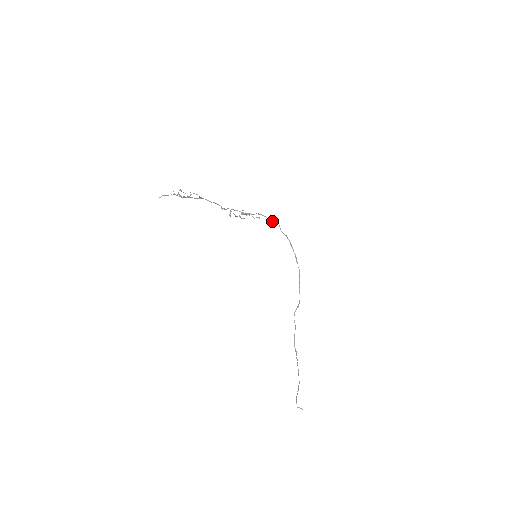
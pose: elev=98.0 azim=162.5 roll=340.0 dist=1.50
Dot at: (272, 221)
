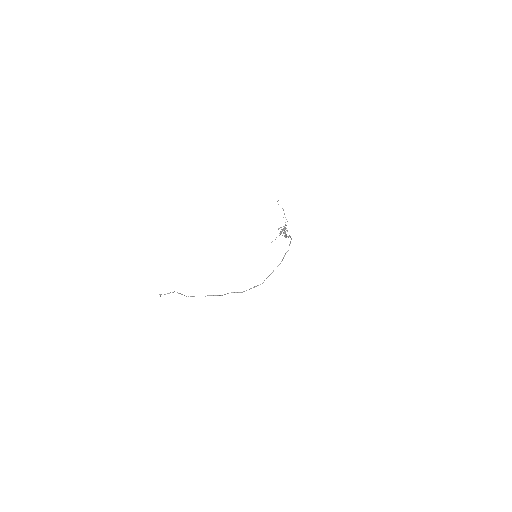
Dot at: occluded
